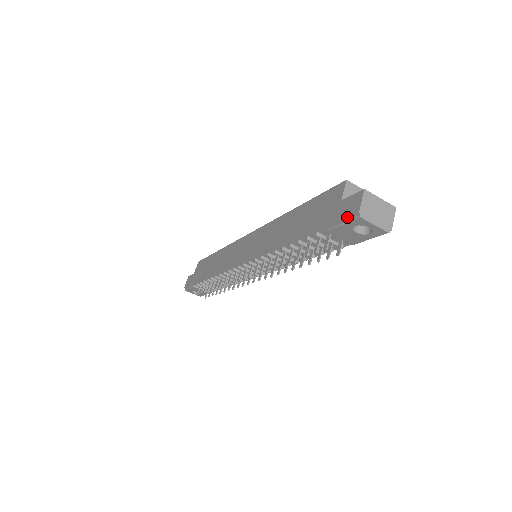
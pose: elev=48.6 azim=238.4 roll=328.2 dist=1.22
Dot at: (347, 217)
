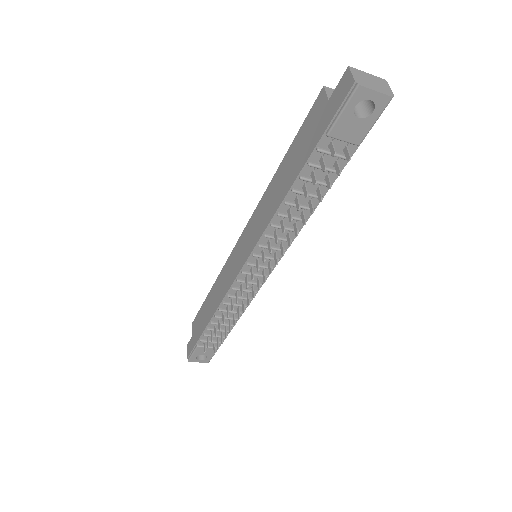
Dot at: (344, 98)
